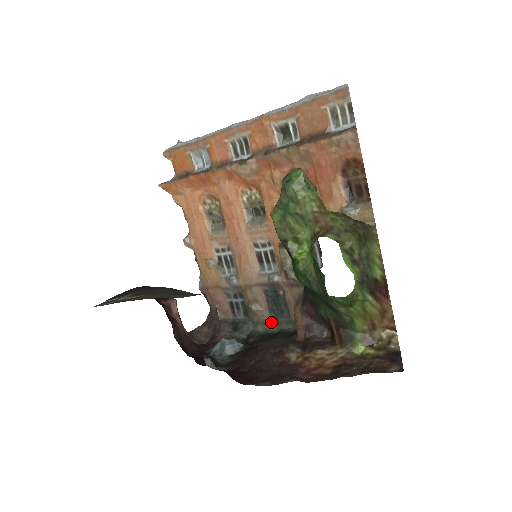
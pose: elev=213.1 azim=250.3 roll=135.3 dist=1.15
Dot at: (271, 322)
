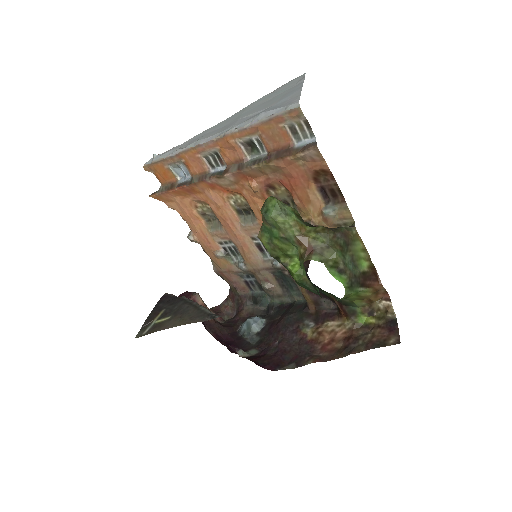
Dot at: (284, 295)
